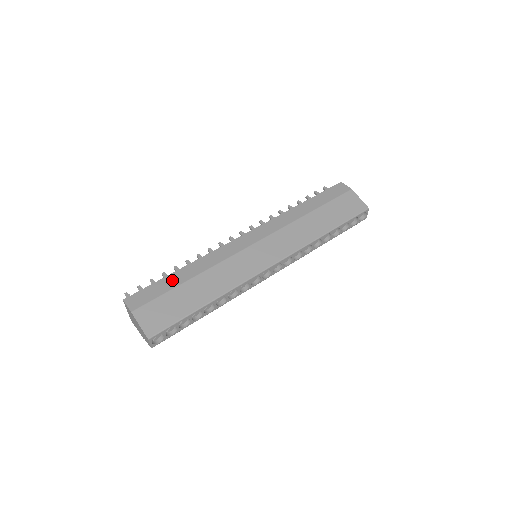
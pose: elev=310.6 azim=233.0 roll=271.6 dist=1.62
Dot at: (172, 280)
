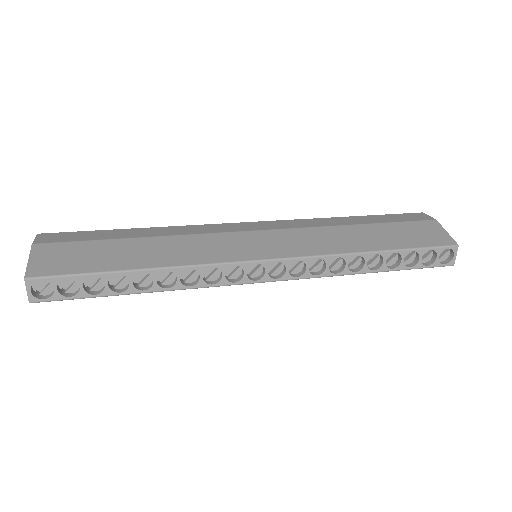
Dot at: (115, 233)
